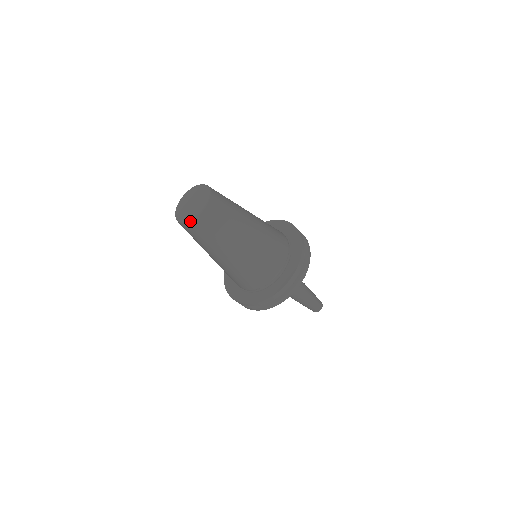
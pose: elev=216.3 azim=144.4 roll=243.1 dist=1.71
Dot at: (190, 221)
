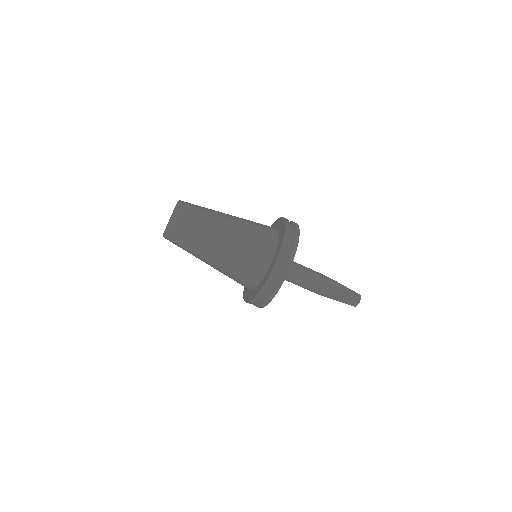
Dot at: (166, 232)
